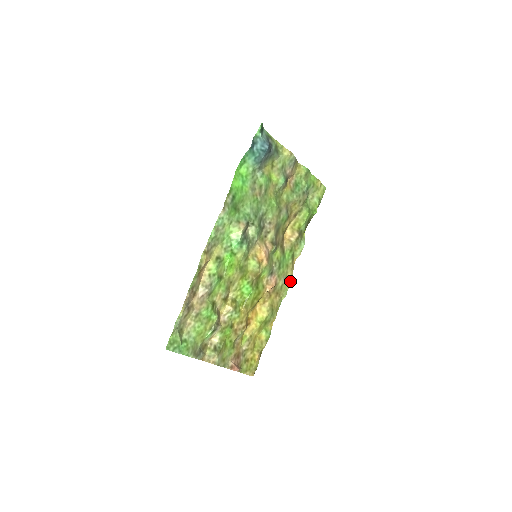
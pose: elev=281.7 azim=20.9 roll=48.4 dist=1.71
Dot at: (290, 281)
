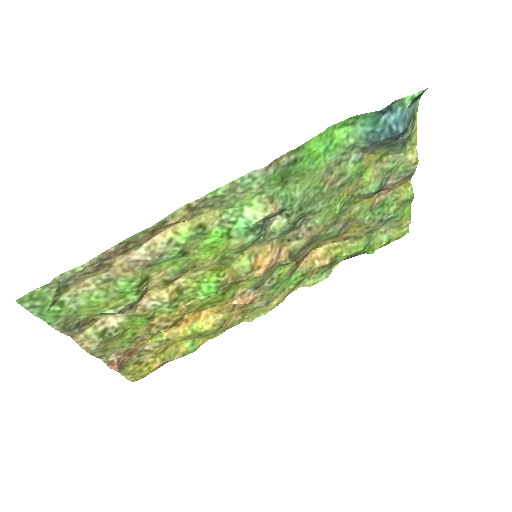
Dot at: (271, 308)
